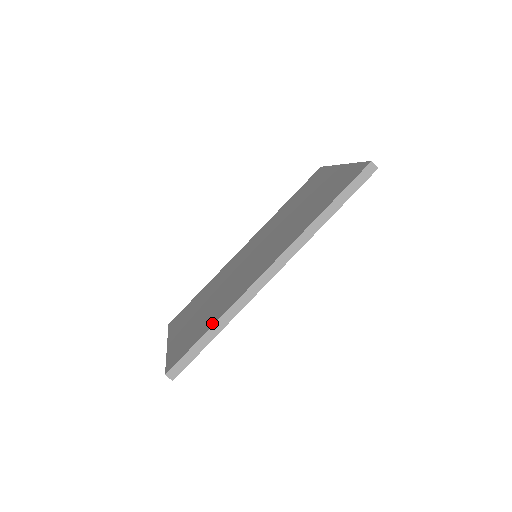
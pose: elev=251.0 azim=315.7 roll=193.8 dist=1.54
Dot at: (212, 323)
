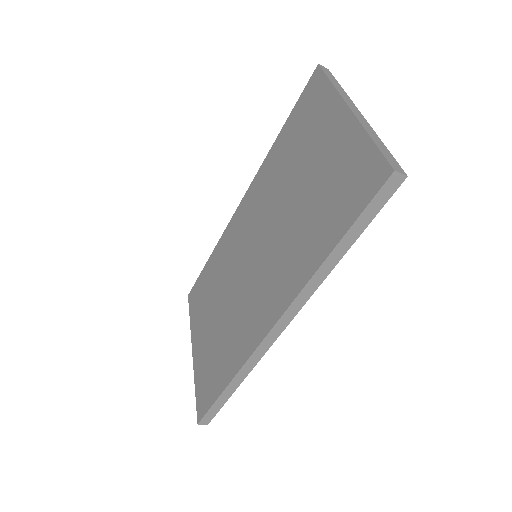
Dot at: (226, 379)
